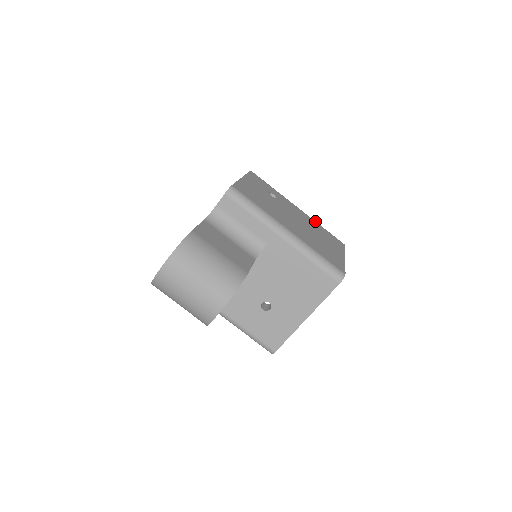
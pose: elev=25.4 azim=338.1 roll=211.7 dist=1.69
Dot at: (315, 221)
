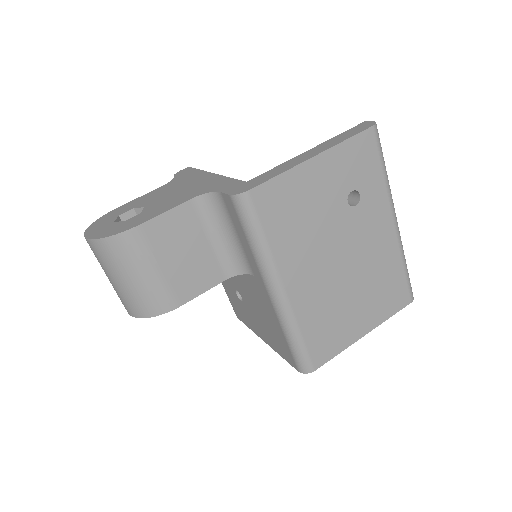
Dot at: (401, 253)
